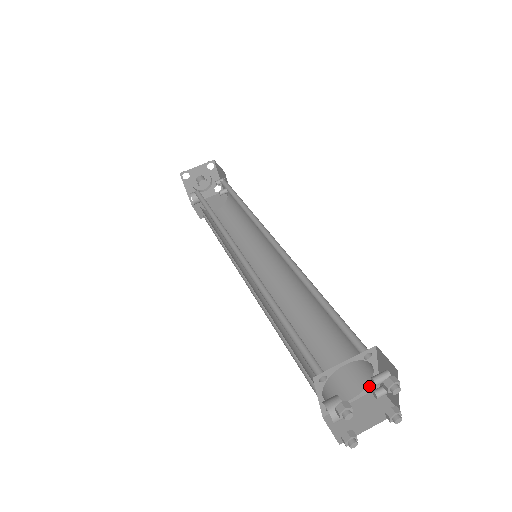
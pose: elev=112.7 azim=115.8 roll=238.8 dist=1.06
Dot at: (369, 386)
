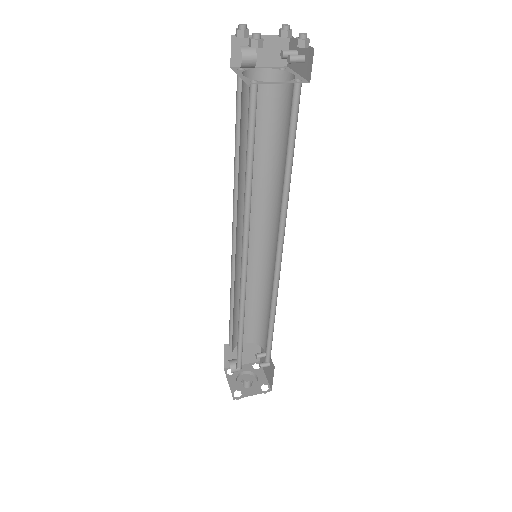
Dot at: (298, 85)
